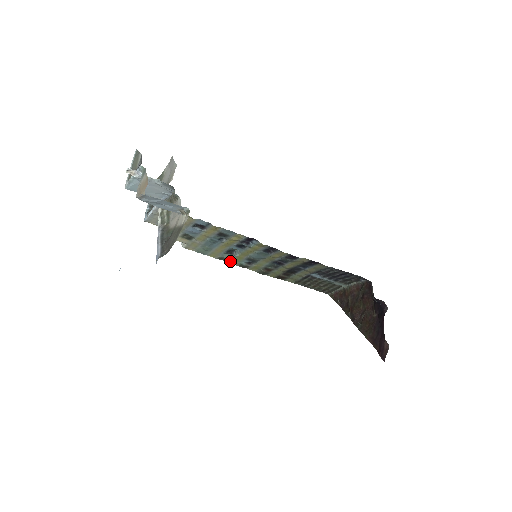
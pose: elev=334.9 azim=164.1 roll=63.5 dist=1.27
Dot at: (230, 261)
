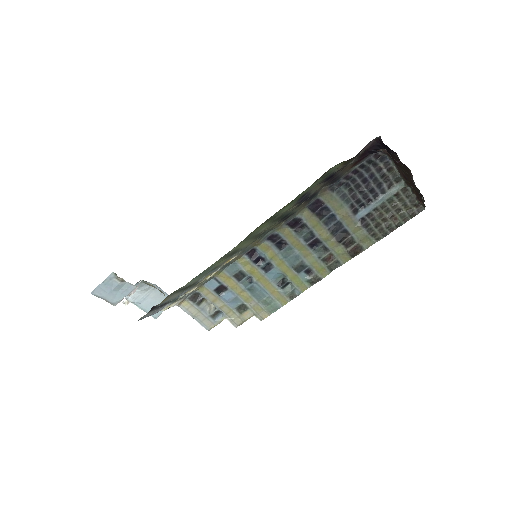
Dot at: (300, 290)
